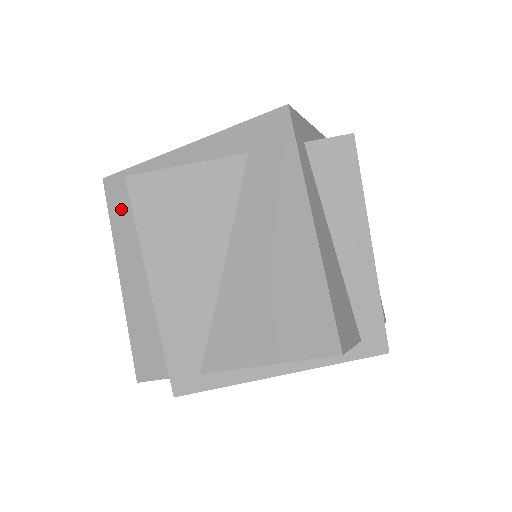
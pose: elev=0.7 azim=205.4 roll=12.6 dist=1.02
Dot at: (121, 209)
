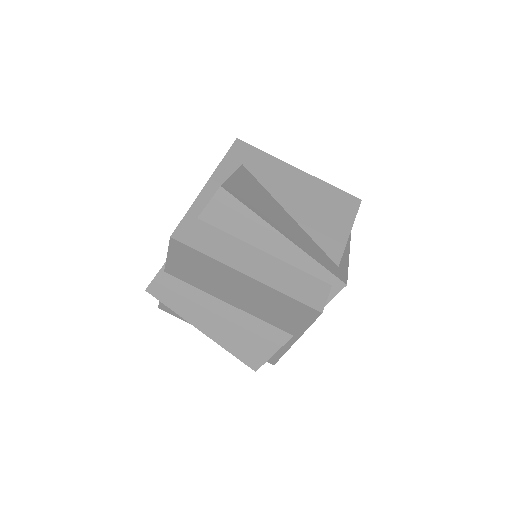
Dot at: (203, 241)
